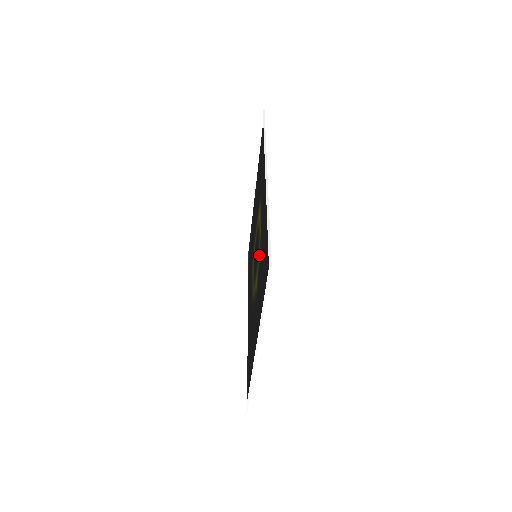
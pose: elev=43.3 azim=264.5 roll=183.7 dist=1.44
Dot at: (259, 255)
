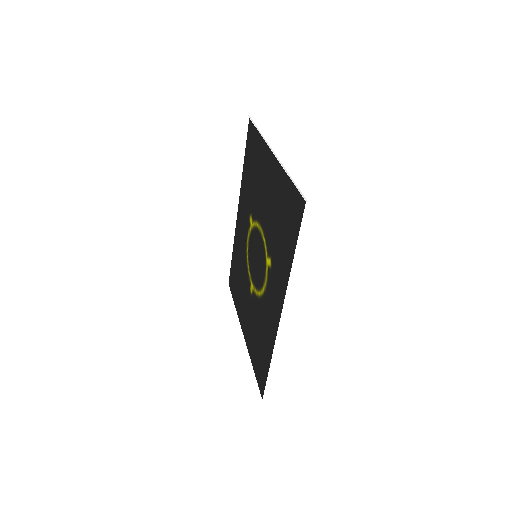
Dot at: (258, 298)
